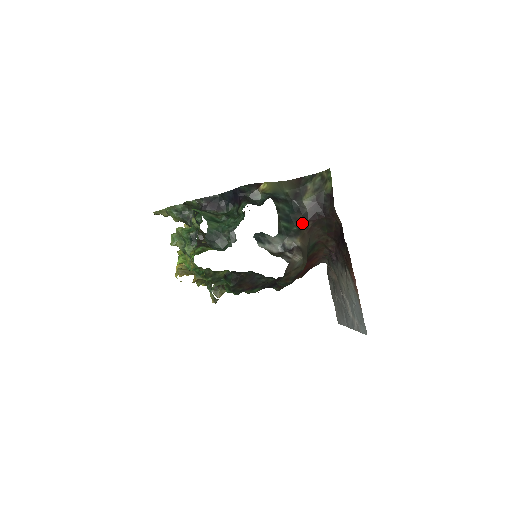
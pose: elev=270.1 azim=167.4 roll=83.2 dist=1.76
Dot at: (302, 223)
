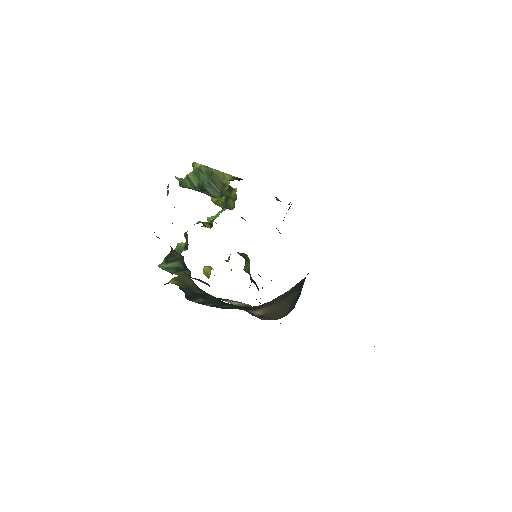
Dot at: (242, 307)
